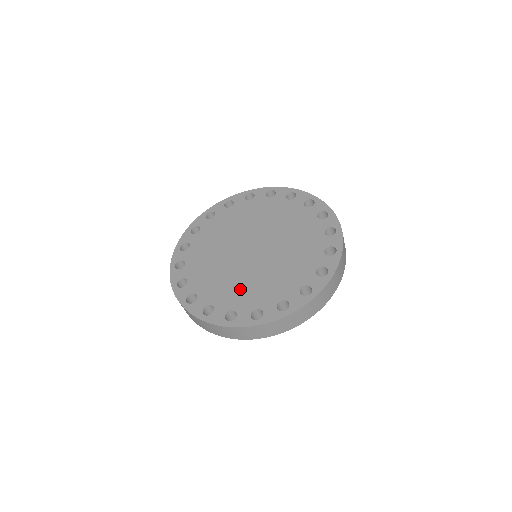
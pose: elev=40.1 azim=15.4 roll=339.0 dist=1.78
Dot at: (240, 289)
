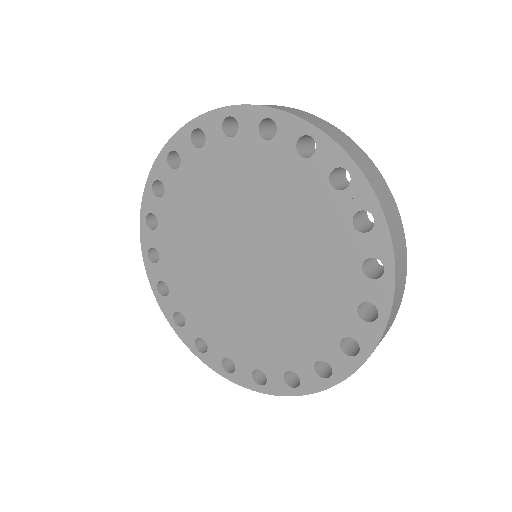
Dot at: (235, 330)
